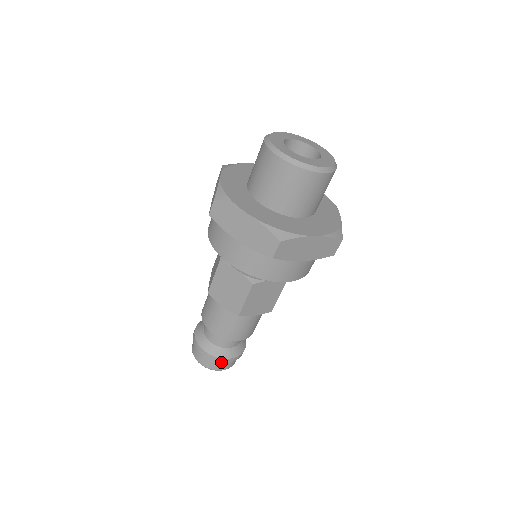
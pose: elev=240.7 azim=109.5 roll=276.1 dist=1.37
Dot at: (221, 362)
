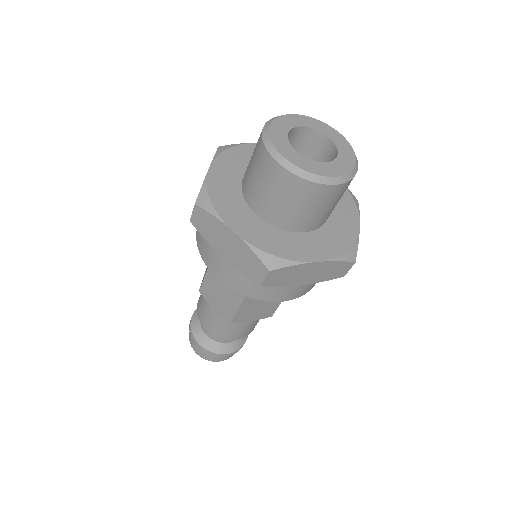
Dot at: occluded
